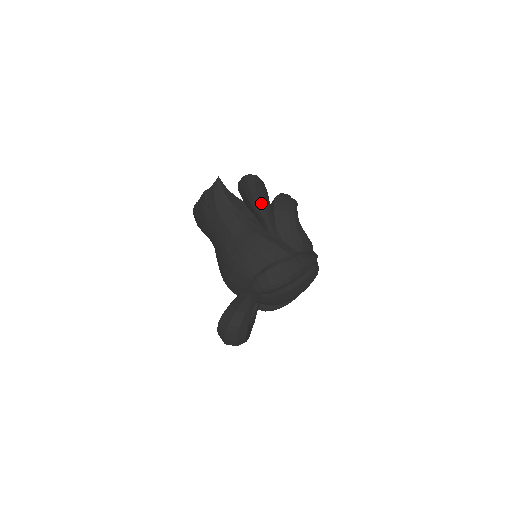
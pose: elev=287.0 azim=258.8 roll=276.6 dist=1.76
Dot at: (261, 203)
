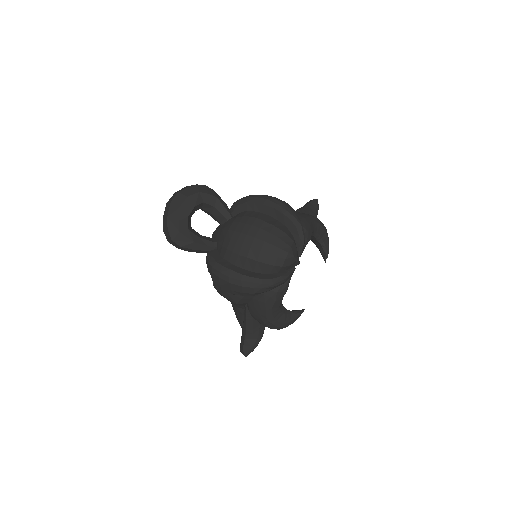
Dot at: (304, 207)
